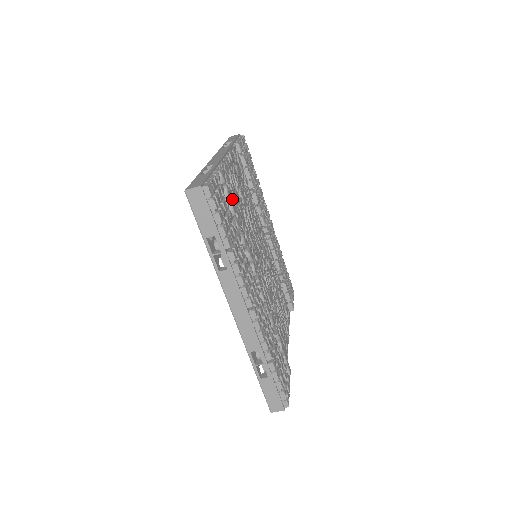
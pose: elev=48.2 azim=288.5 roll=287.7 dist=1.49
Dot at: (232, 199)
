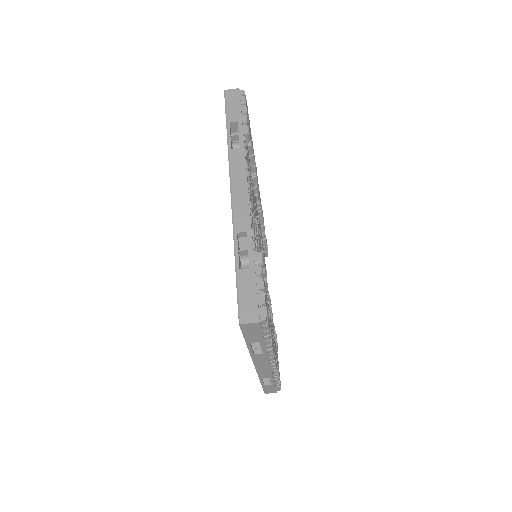
Dot at: occluded
